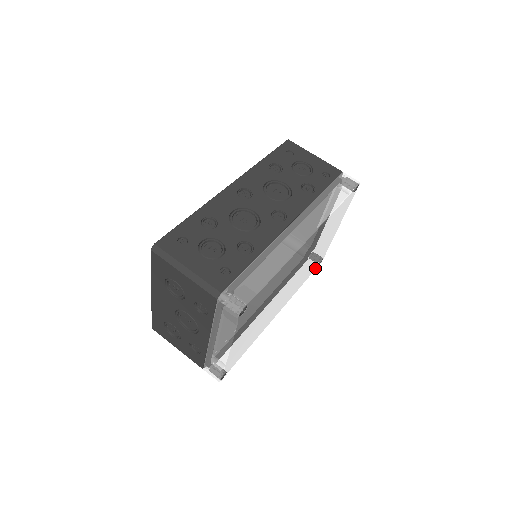
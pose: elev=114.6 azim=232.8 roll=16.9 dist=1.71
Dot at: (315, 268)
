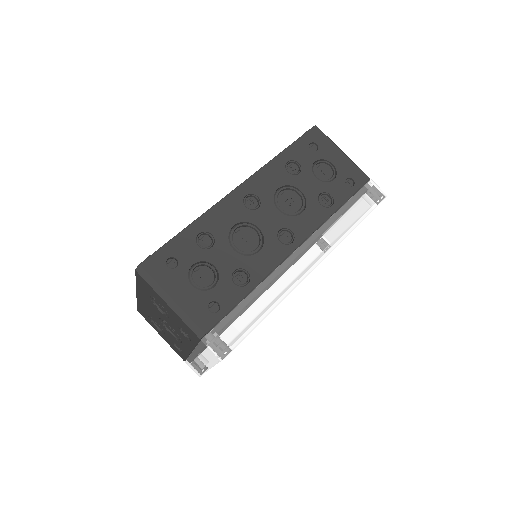
Dot at: occluded
